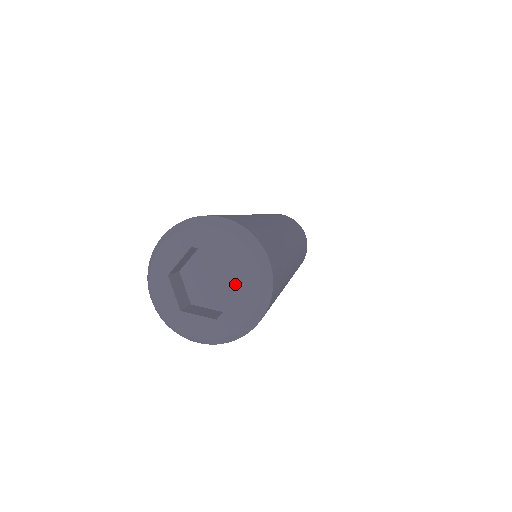
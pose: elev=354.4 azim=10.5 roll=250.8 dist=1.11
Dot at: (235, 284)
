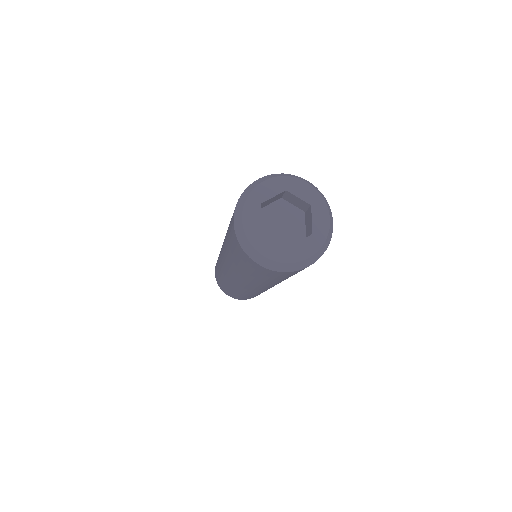
Dot at: (297, 234)
